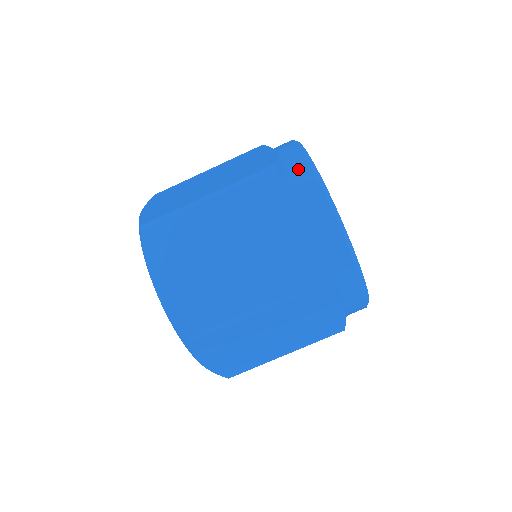
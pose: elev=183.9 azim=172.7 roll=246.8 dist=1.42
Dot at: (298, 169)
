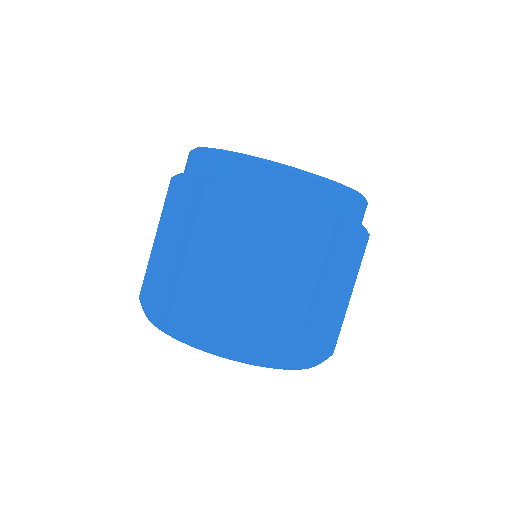
Dot at: occluded
